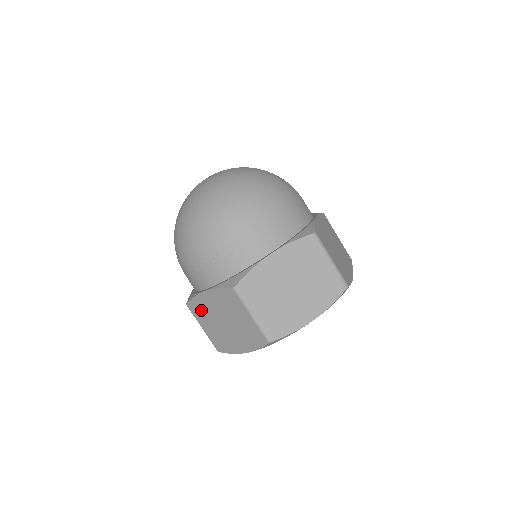
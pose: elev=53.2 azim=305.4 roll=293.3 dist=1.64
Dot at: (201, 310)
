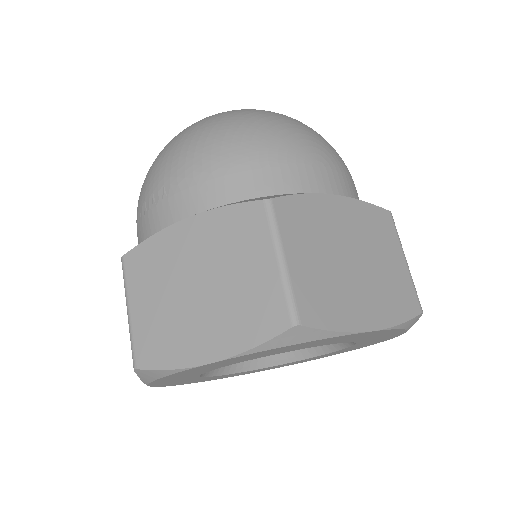
Dot at: occluded
